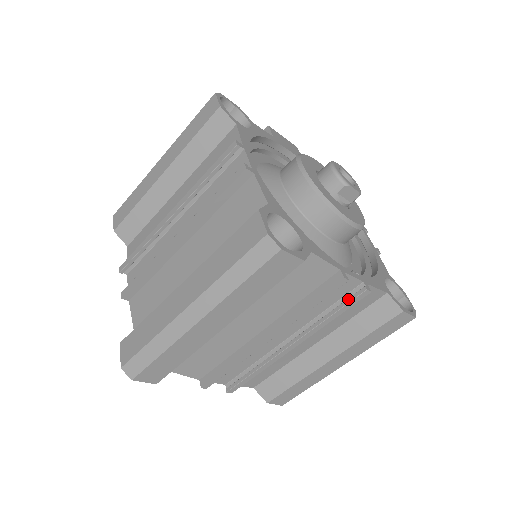
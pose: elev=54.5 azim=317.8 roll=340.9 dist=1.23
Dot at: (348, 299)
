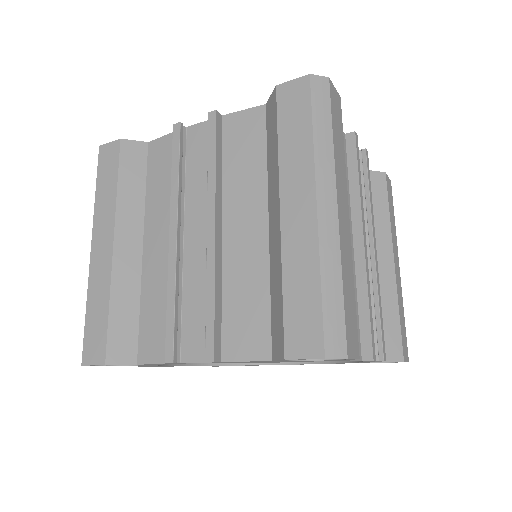
Dot at: (364, 169)
